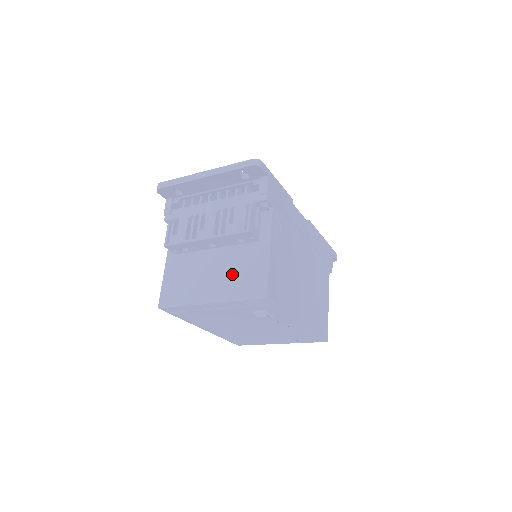
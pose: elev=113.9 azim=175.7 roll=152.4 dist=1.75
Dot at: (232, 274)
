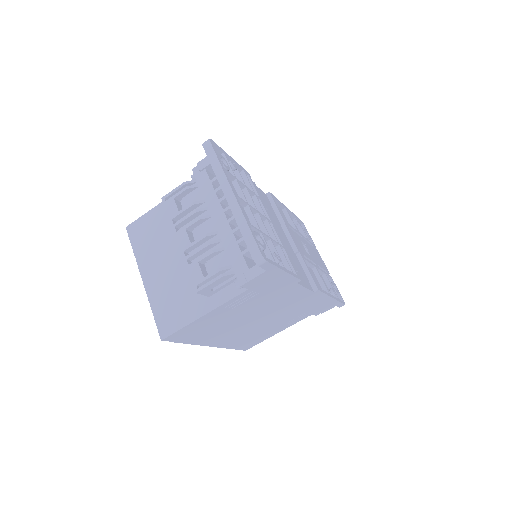
Dot at: (172, 288)
